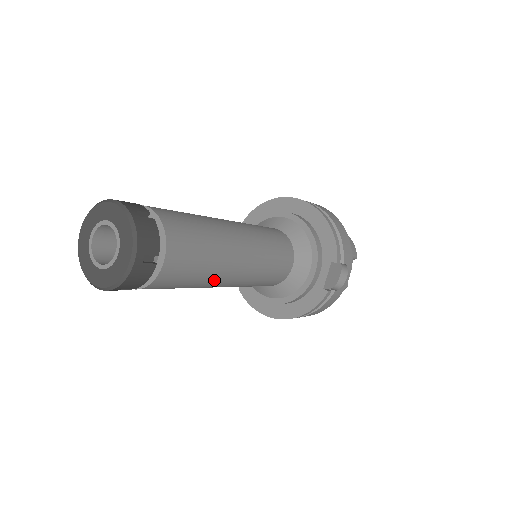
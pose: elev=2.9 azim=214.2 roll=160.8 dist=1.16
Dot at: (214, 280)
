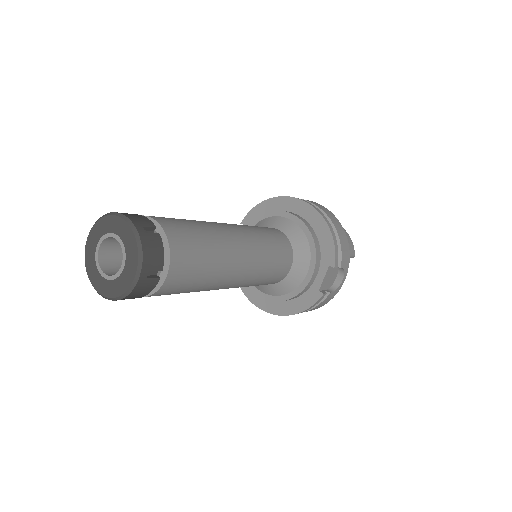
Dot at: (214, 286)
